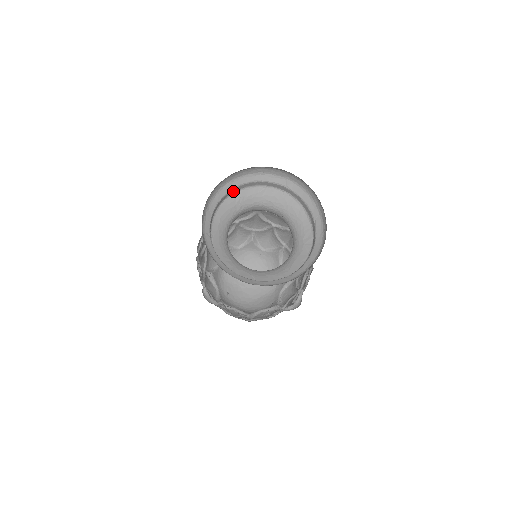
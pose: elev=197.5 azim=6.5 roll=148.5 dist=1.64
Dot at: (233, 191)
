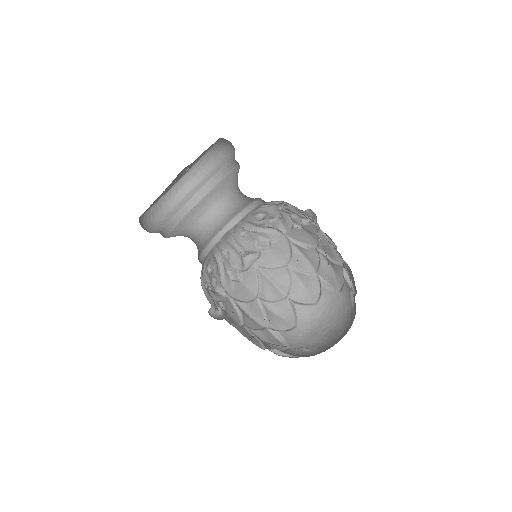
Dot at: (198, 198)
